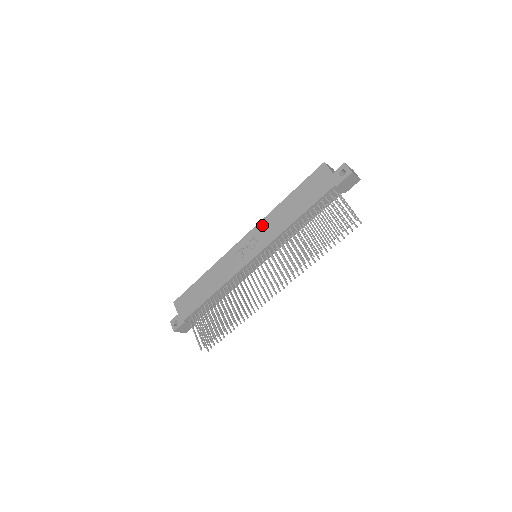
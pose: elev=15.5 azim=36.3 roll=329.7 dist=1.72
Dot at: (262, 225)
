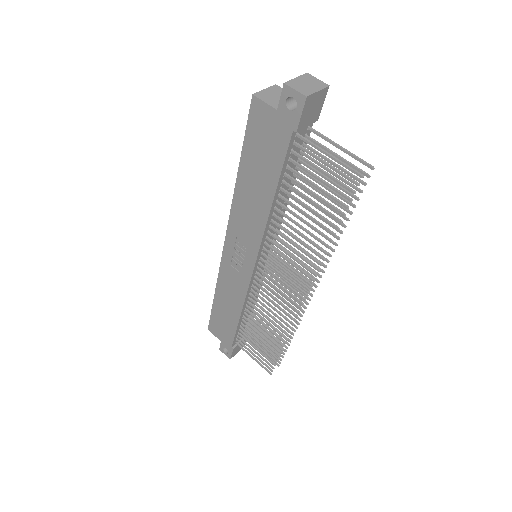
Dot at: (234, 222)
